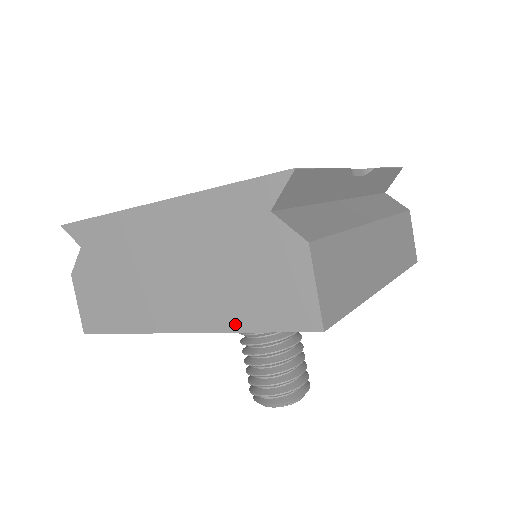
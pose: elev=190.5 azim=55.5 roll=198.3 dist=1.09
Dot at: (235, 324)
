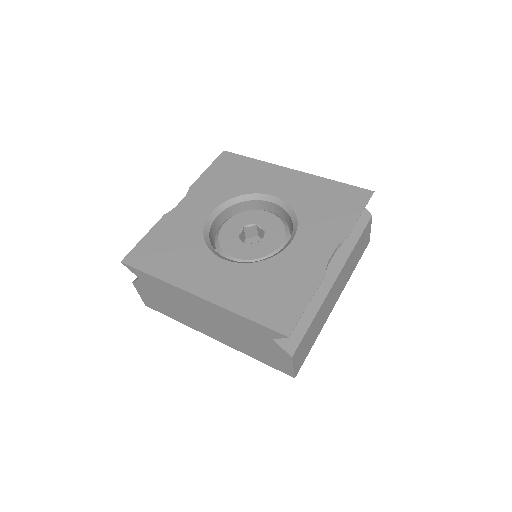
Dot at: (248, 354)
